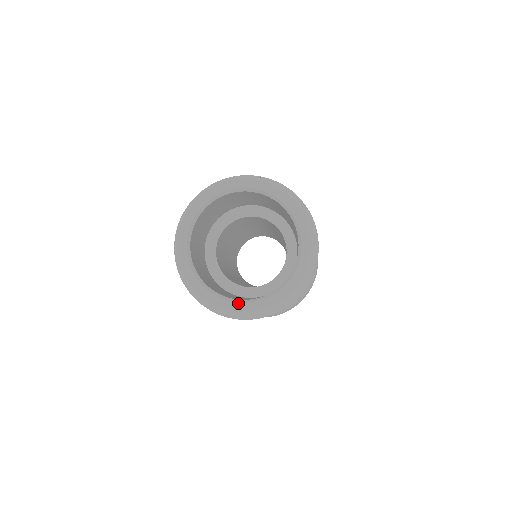
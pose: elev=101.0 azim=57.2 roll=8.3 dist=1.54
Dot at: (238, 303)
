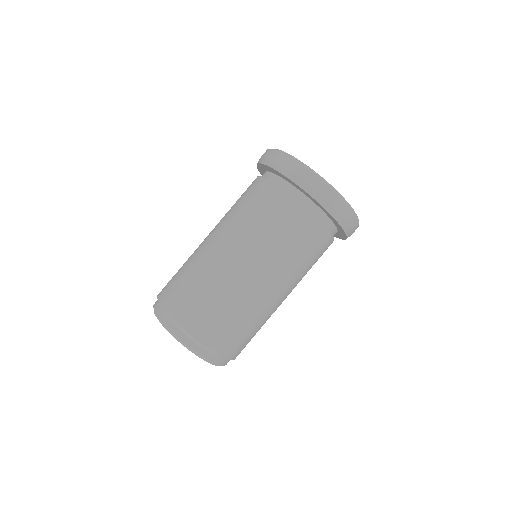
Dot at: occluded
